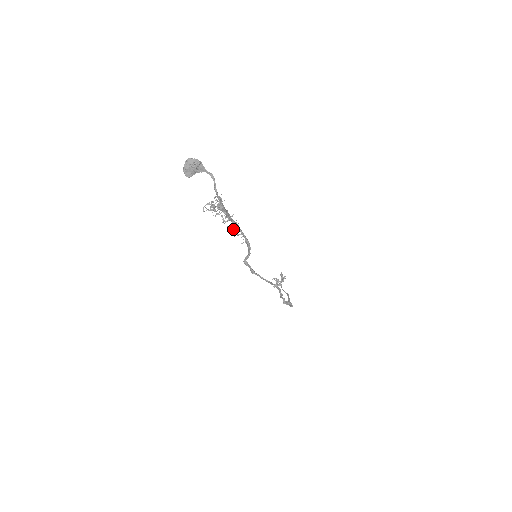
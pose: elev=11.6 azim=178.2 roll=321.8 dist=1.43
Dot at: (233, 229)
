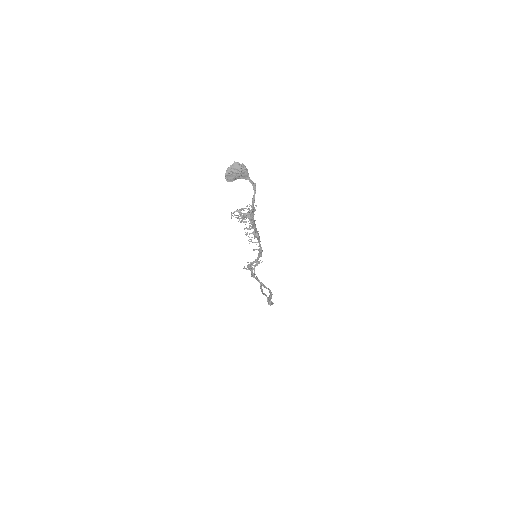
Dot at: (252, 237)
